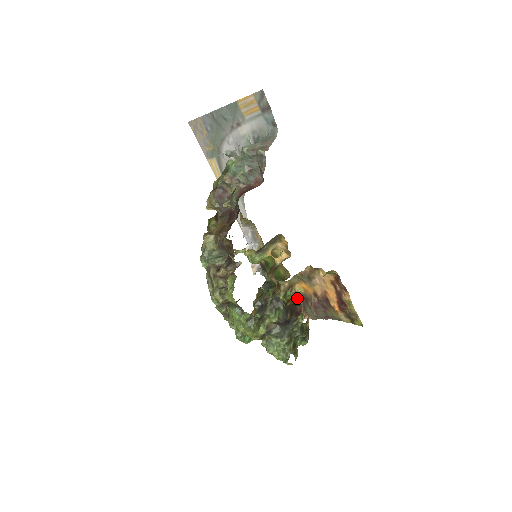
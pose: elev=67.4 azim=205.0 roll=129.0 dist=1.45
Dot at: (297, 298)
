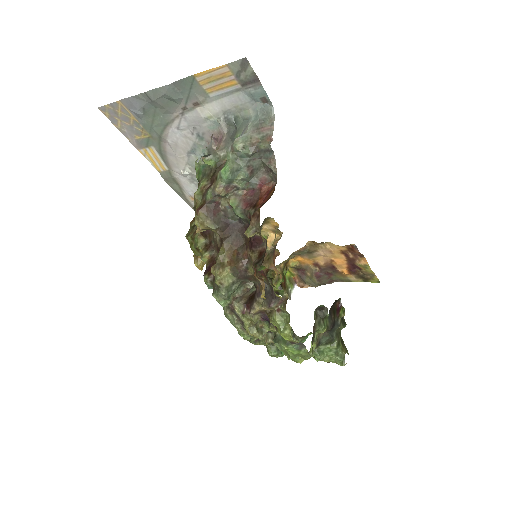
Dot at: (288, 270)
